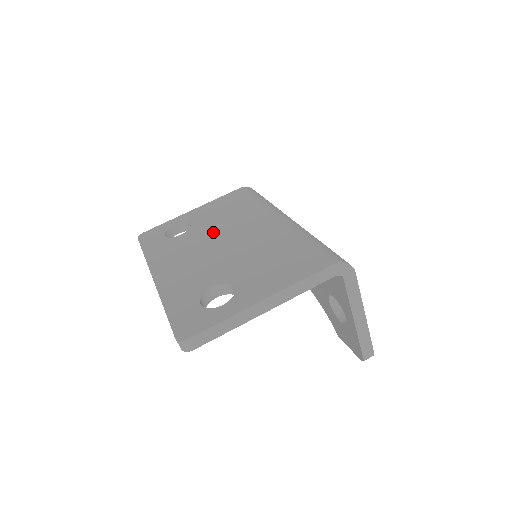
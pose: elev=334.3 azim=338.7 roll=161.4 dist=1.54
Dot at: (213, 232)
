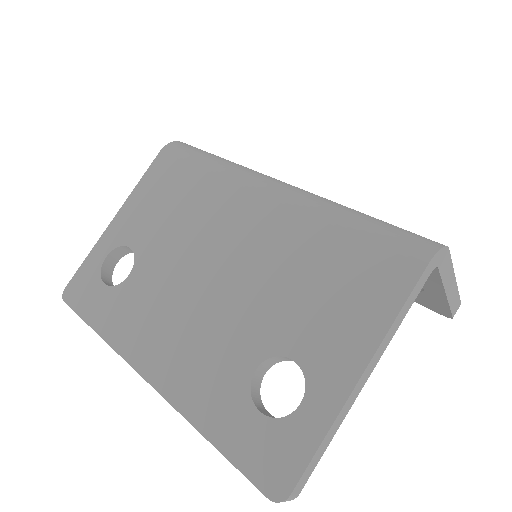
Dot at: (179, 254)
